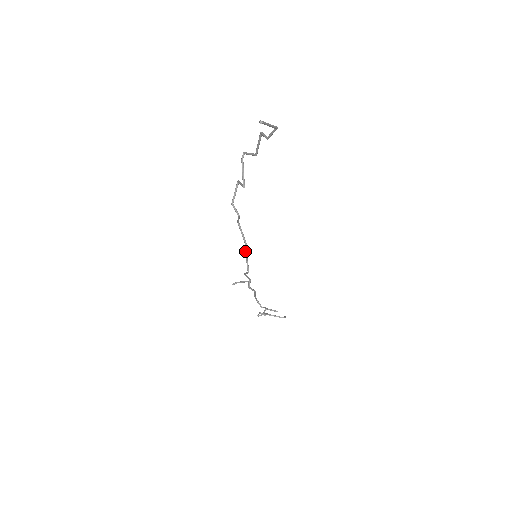
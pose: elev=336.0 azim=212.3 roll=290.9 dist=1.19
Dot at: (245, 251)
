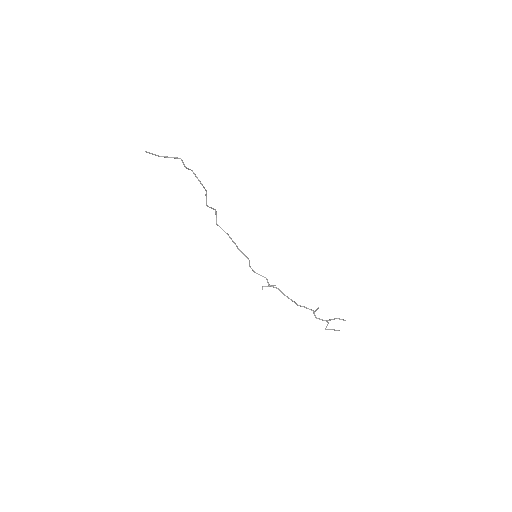
Dot at: (241, 252)
